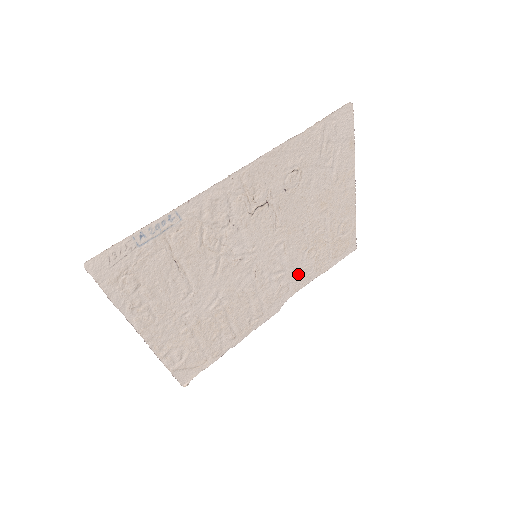
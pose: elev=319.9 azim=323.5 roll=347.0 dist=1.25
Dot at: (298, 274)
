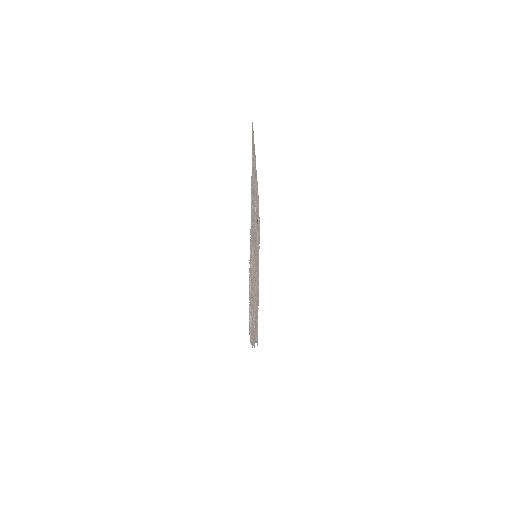
Dot at: (256, 320)
